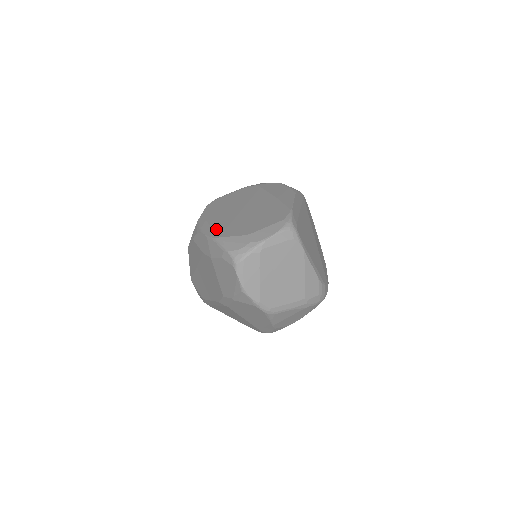
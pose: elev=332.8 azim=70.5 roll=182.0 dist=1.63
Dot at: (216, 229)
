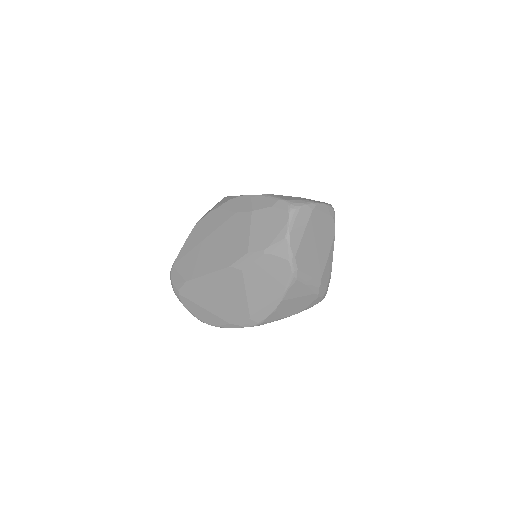
Dot at: occluded
